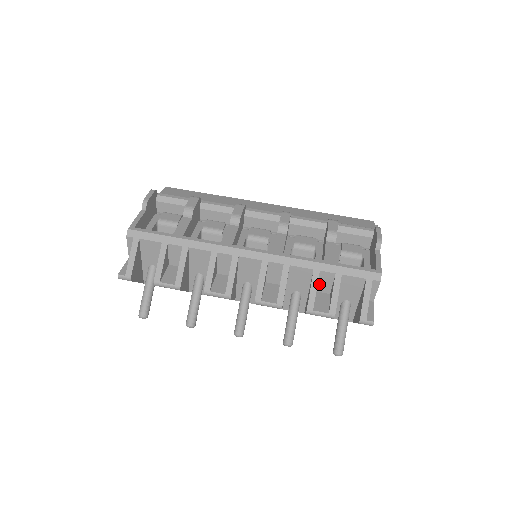
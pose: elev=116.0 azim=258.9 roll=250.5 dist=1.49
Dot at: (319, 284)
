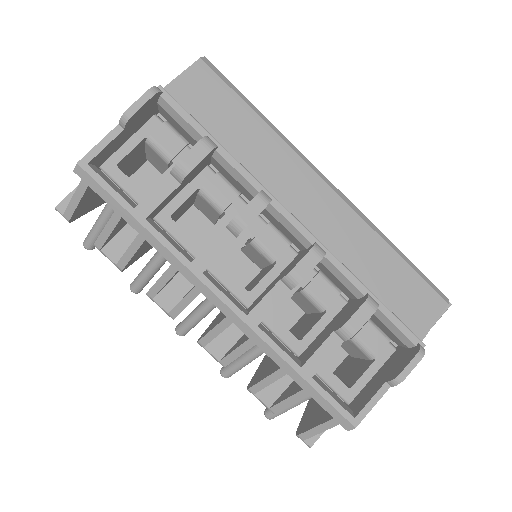
Dot at: occluded
